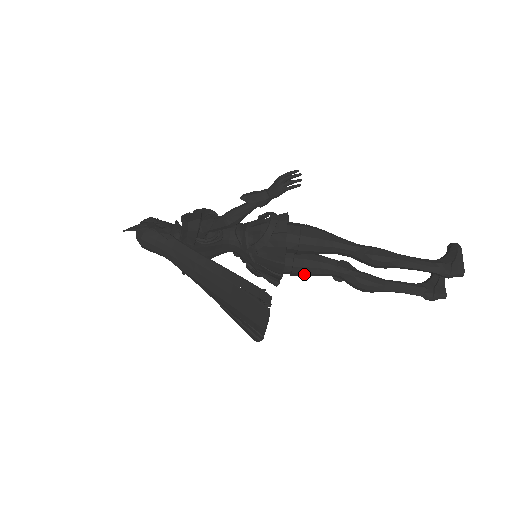
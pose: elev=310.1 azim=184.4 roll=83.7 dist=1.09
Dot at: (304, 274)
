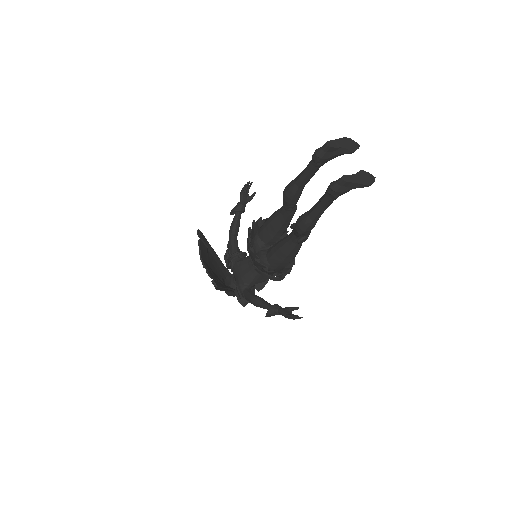
Dot at: (279, 251)
